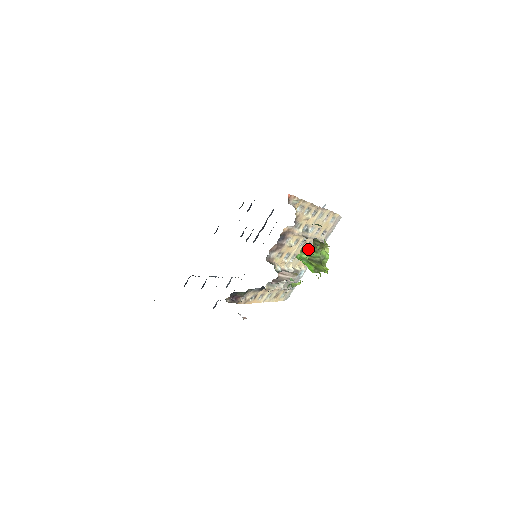
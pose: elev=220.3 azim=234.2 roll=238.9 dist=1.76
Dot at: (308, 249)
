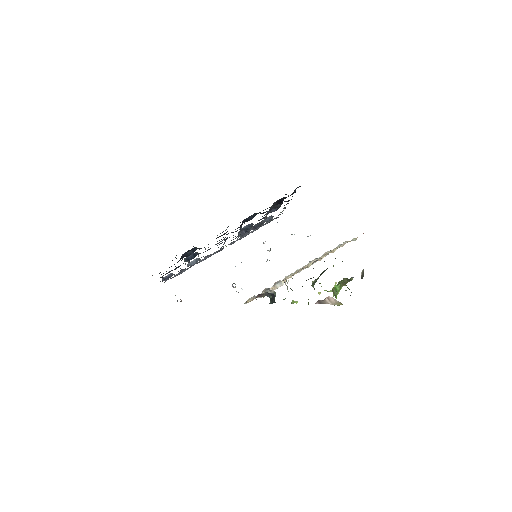
Dot at: occluded
